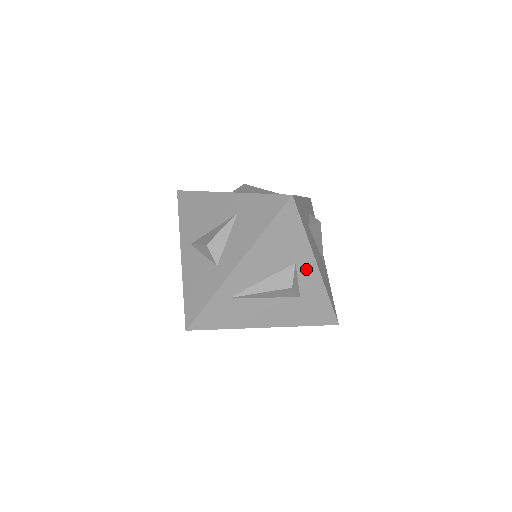
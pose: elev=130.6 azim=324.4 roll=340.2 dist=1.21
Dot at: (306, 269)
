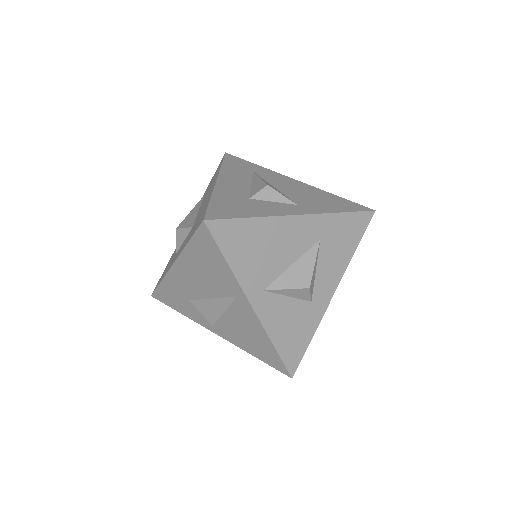
Dot at: occluded
